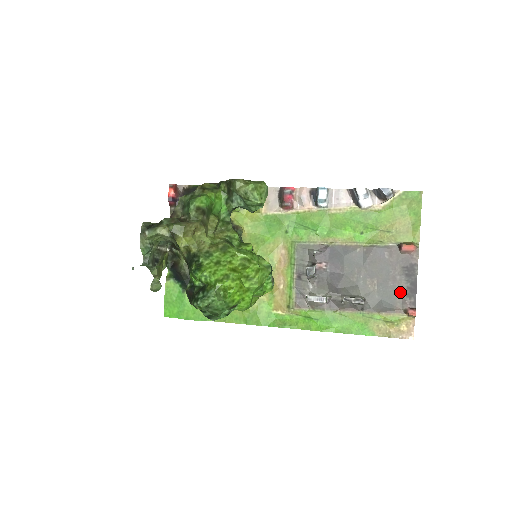
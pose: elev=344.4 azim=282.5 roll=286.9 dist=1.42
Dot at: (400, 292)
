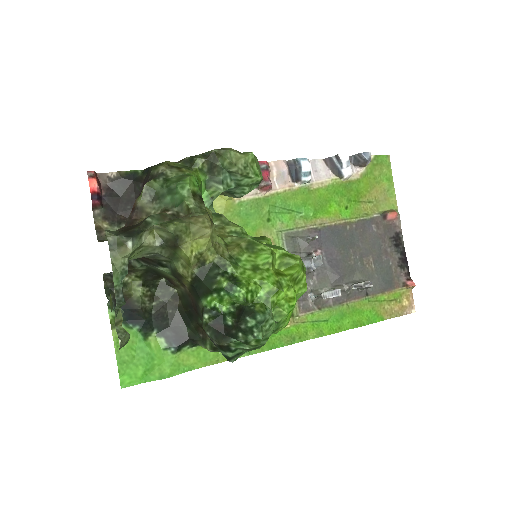
Dot at: (394, 265)
